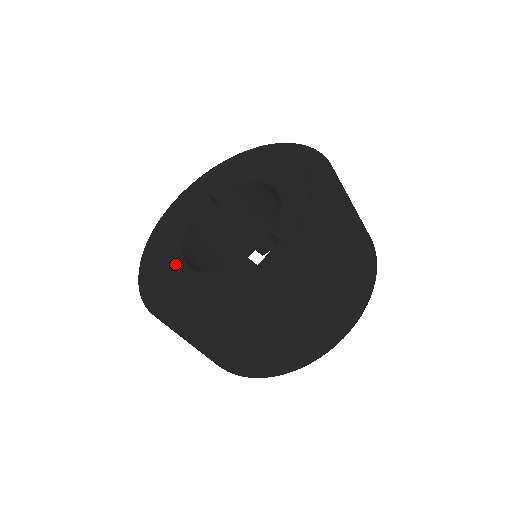
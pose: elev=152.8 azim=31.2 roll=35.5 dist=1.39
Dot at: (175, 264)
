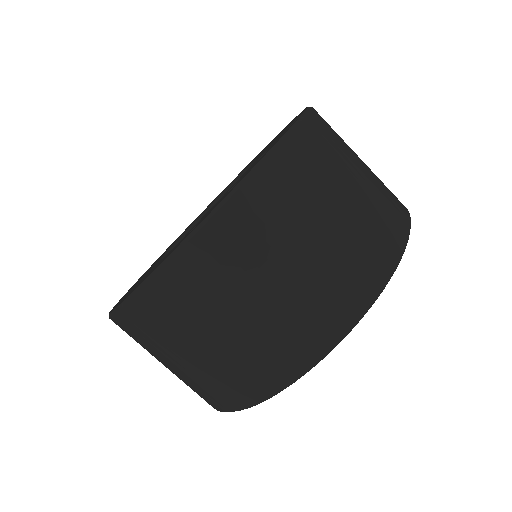
Dot at: (170, 246)
